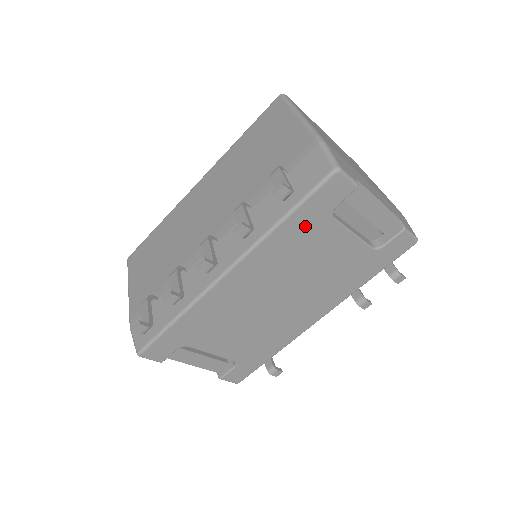
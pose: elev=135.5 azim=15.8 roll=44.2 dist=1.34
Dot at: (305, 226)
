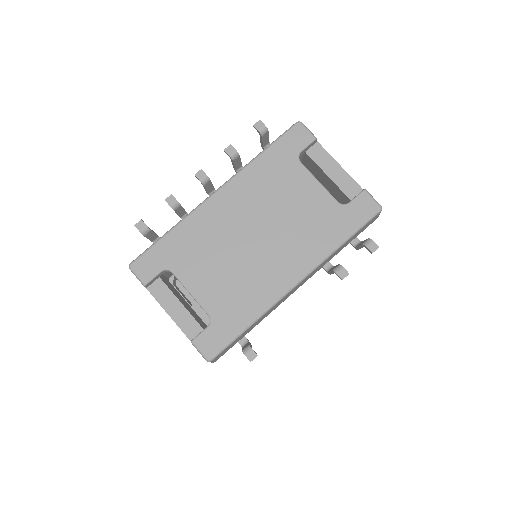
Dot at: (278, 163)
